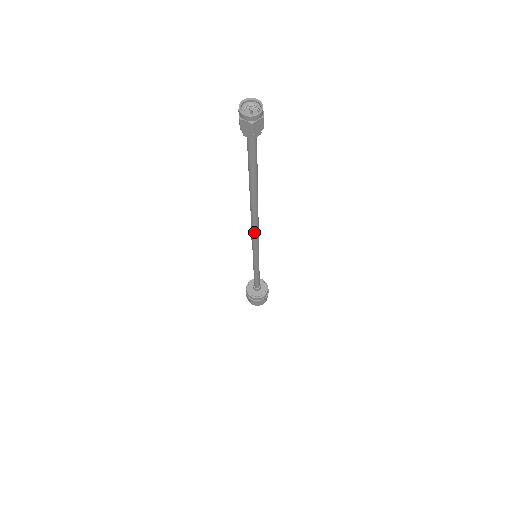
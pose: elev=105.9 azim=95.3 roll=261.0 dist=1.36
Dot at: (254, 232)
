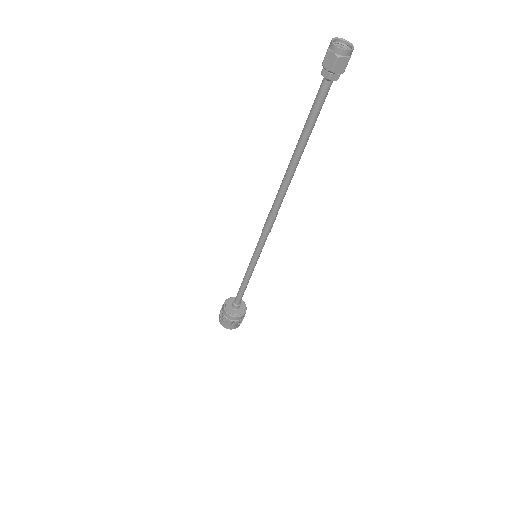
Dot at: (275, 217)
